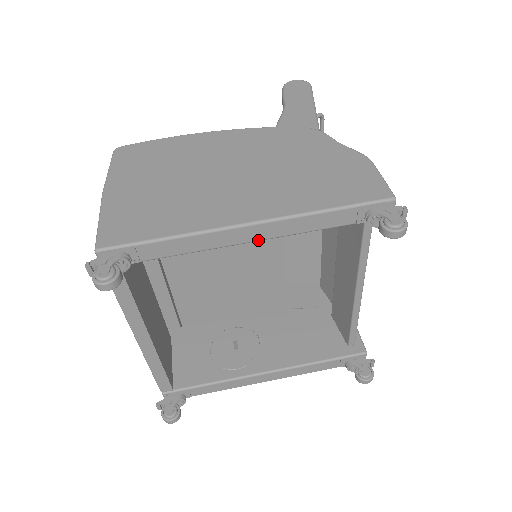
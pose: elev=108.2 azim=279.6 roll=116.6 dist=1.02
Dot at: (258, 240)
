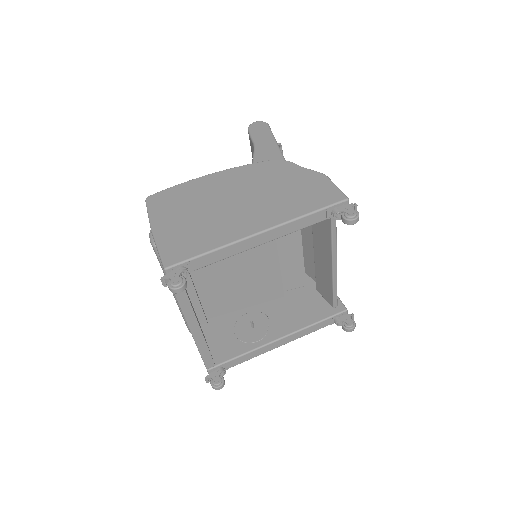
Dot at: (266, 242)
